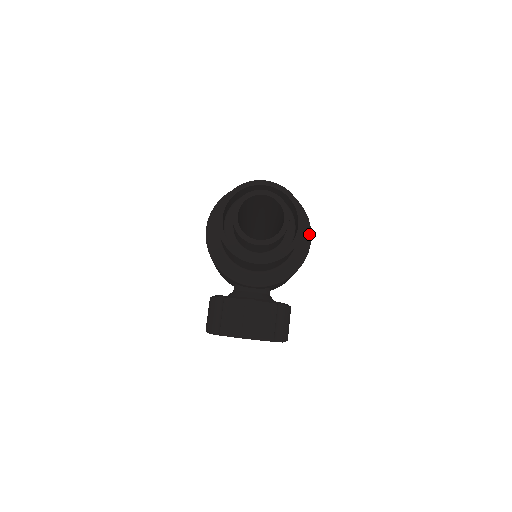
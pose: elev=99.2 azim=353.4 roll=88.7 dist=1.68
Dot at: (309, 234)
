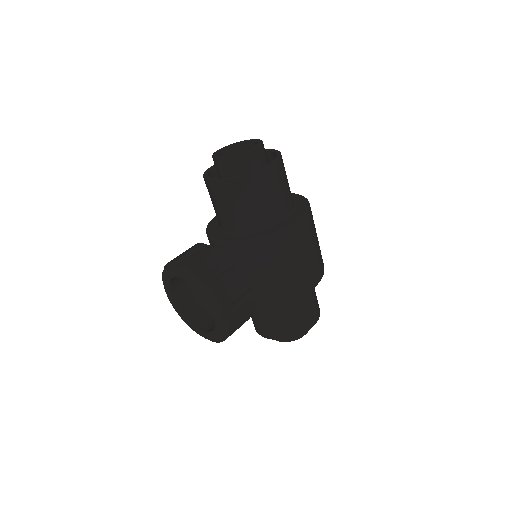
Dot at: (299, 217)
